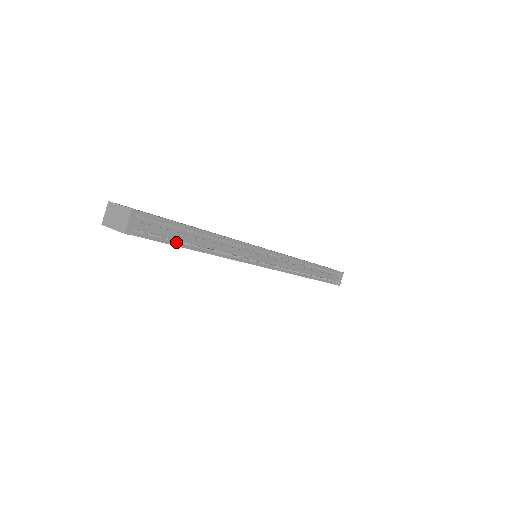
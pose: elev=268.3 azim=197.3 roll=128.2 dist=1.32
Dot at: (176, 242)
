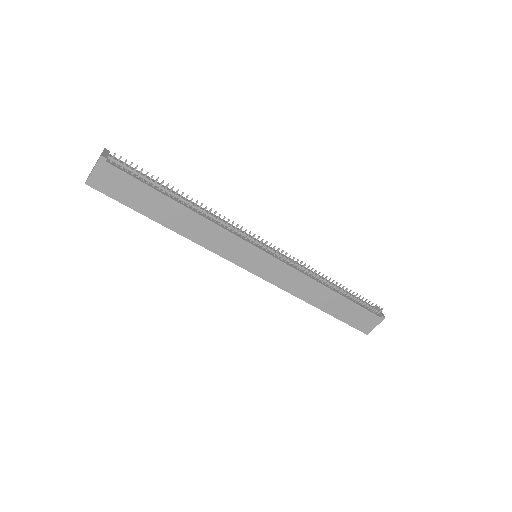
Dot at: (155, 188)
